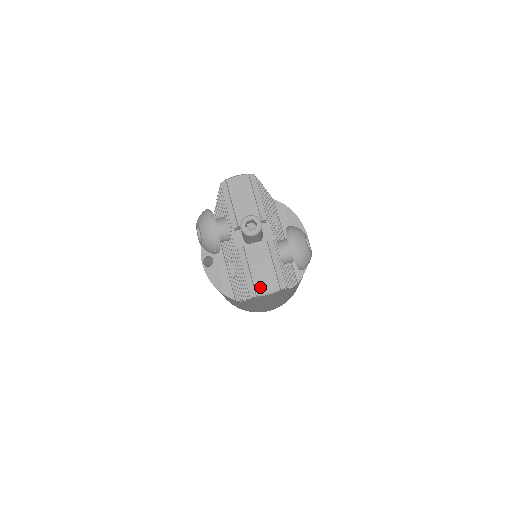
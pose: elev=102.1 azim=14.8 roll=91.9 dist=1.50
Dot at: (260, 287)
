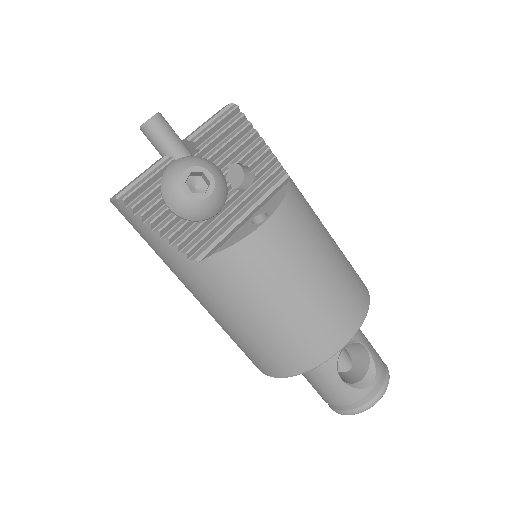
Dot at: (118, 192)
